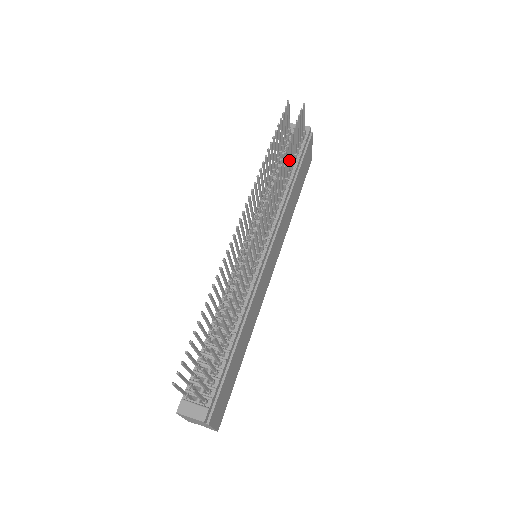
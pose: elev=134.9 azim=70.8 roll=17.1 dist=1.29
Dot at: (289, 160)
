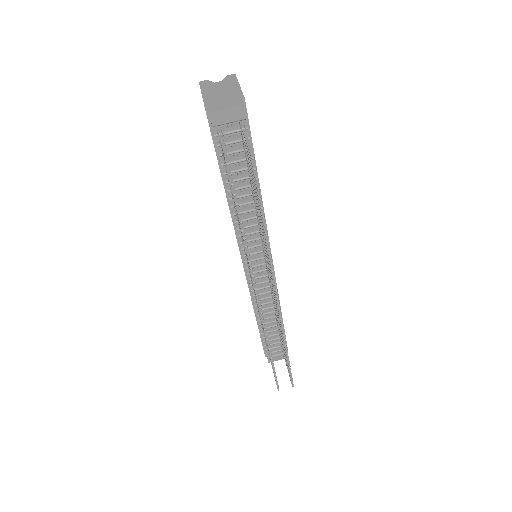
Dot at: occluded
